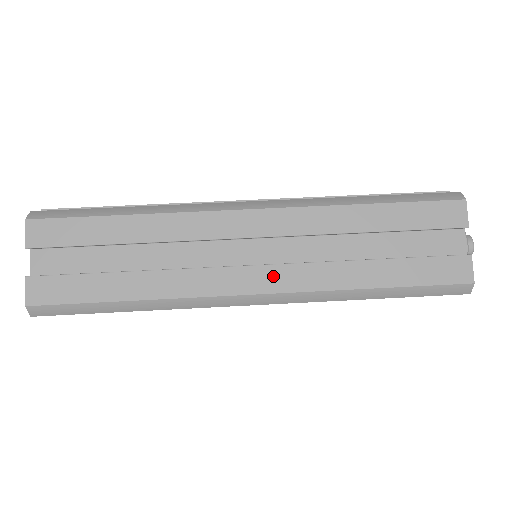
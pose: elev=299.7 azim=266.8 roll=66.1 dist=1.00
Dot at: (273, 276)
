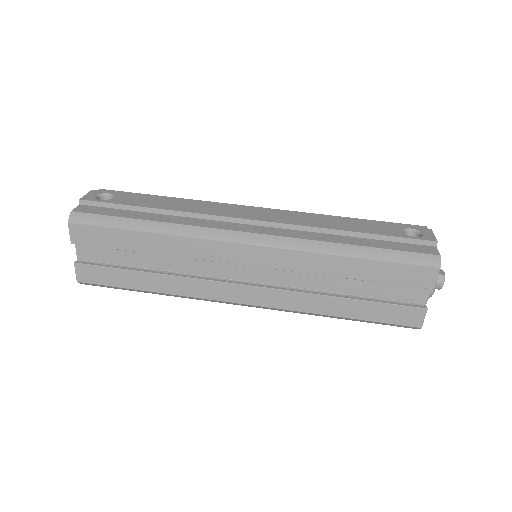
Dot at: (261, 295)
